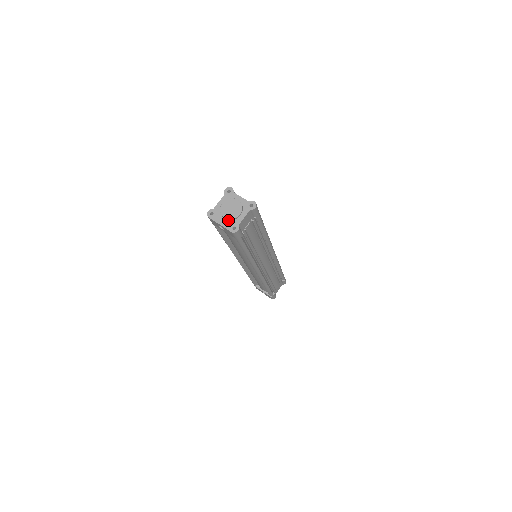
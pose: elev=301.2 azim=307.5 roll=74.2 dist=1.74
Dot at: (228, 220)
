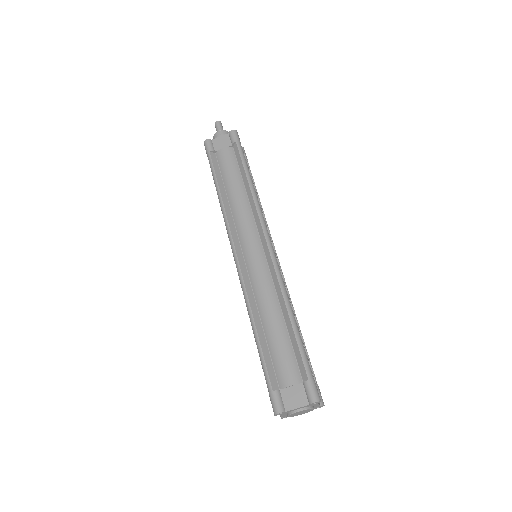
Dot at: occluded
